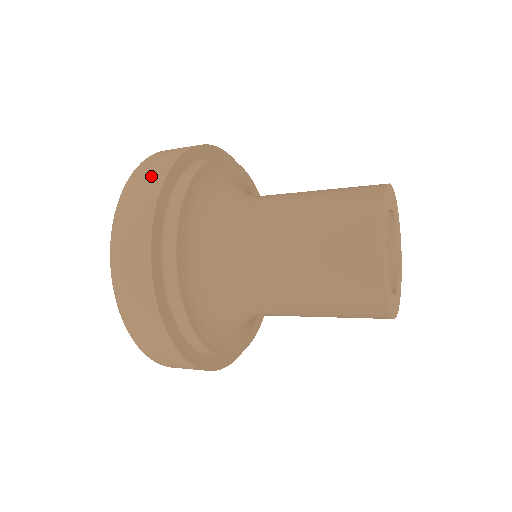
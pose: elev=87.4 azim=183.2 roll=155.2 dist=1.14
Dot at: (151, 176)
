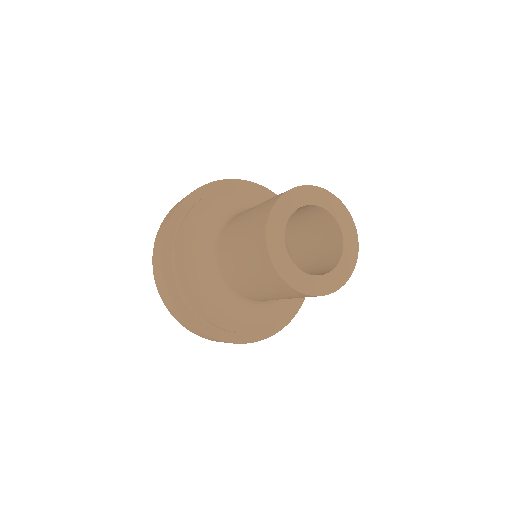
Dot at: (164, 293)
